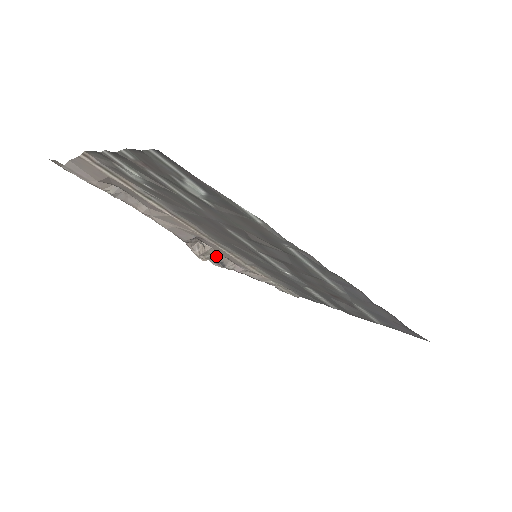
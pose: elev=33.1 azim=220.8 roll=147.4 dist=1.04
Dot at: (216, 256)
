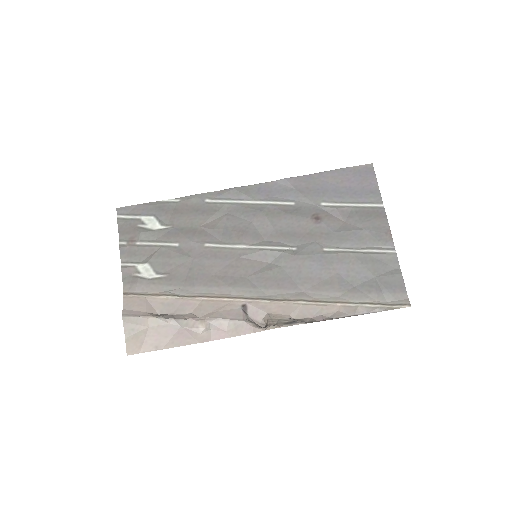
Dot at: (284, 320)
